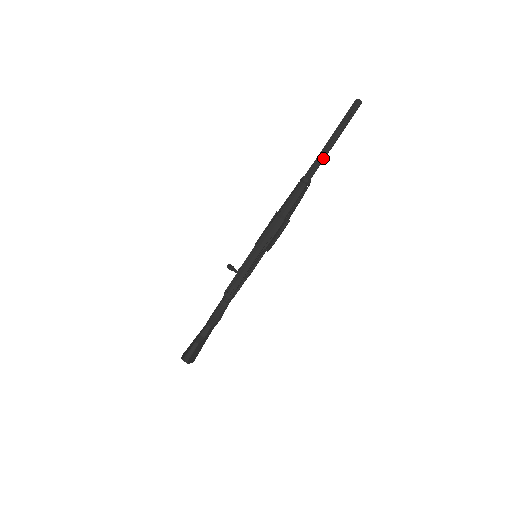
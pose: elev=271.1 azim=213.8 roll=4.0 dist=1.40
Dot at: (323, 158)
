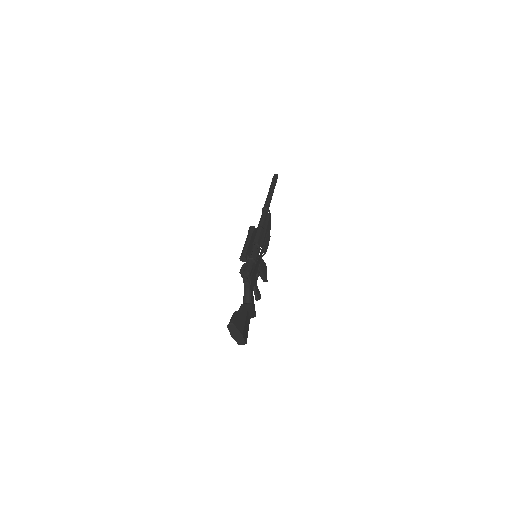
Dot at: (269, 198)
